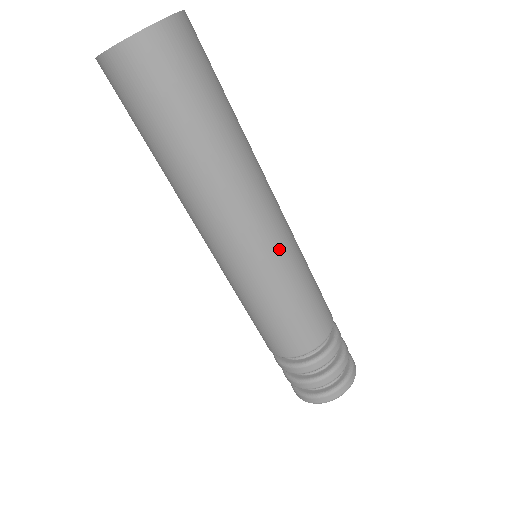
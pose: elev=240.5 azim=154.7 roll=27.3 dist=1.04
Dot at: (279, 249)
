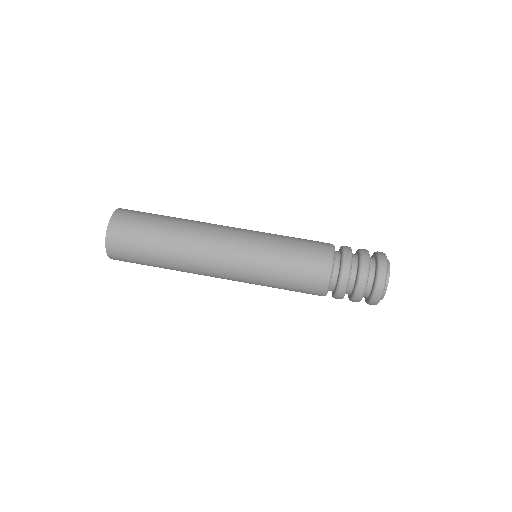
Dot at: occluded
